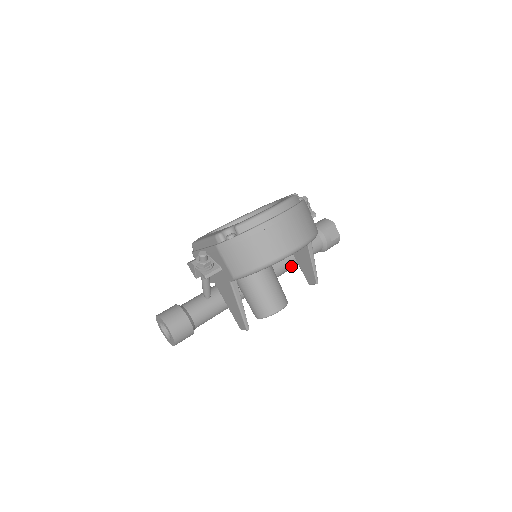
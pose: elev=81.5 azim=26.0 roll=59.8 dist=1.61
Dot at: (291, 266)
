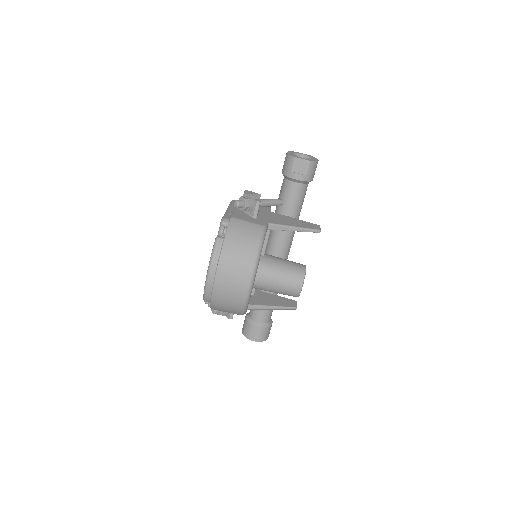
Dot at: occluded
